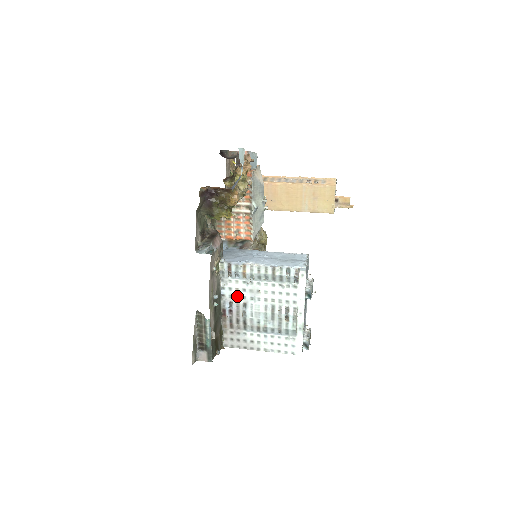
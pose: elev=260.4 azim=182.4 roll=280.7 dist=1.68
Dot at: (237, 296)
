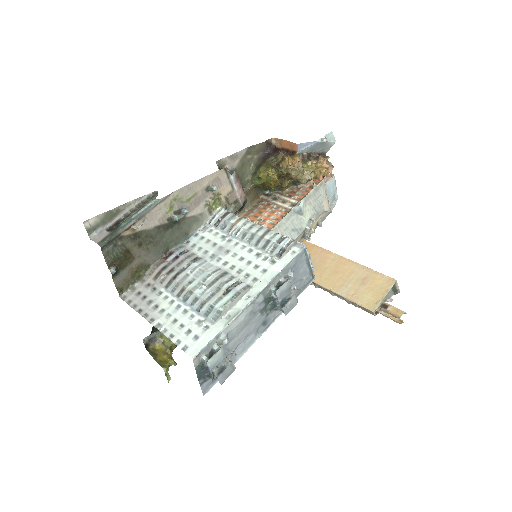
Dot at: (200, 248)
